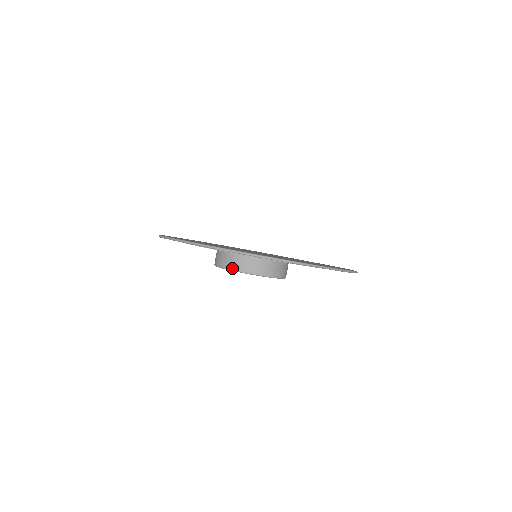
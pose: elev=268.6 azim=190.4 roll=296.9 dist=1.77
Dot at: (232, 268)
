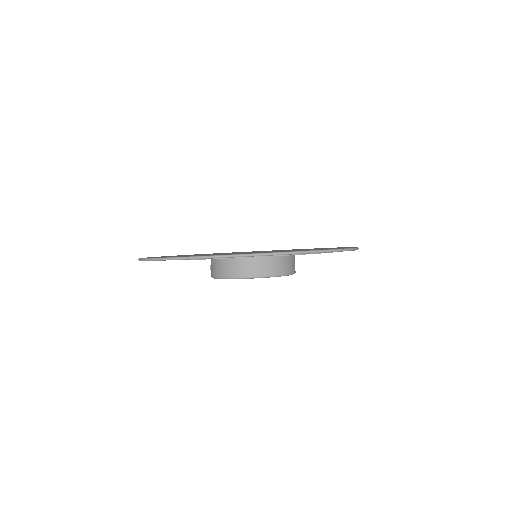
Dot at: (260, 275)
